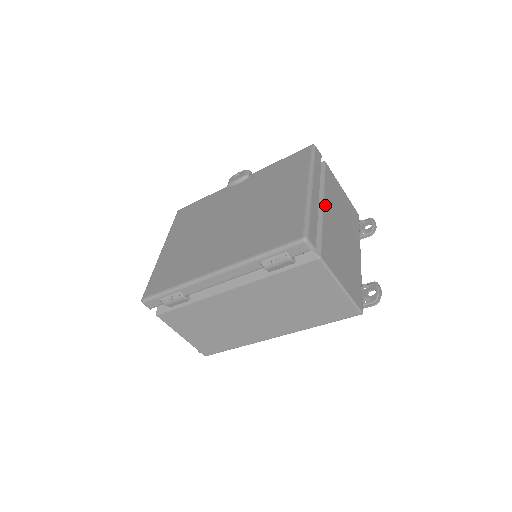
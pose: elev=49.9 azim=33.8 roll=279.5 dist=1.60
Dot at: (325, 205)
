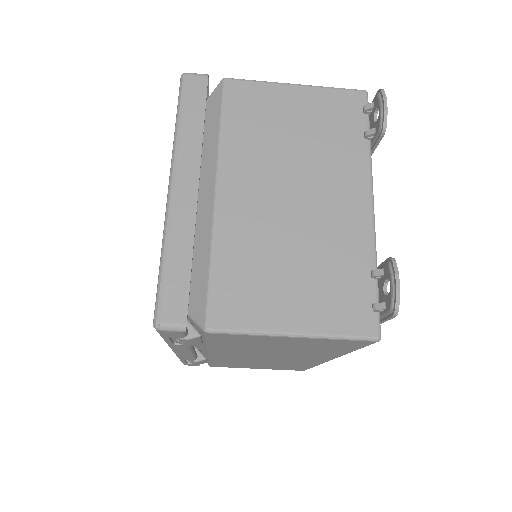
Dot at: (222, 189)
